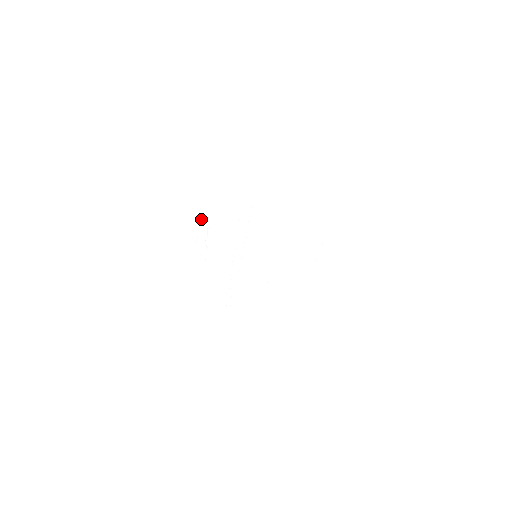
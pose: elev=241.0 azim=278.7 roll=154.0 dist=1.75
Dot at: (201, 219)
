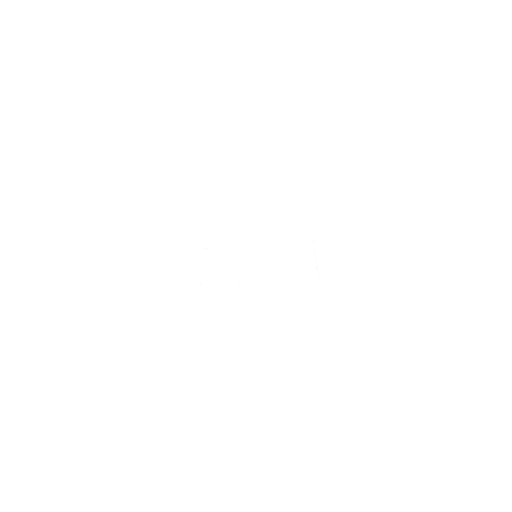
Dot at: occluded
